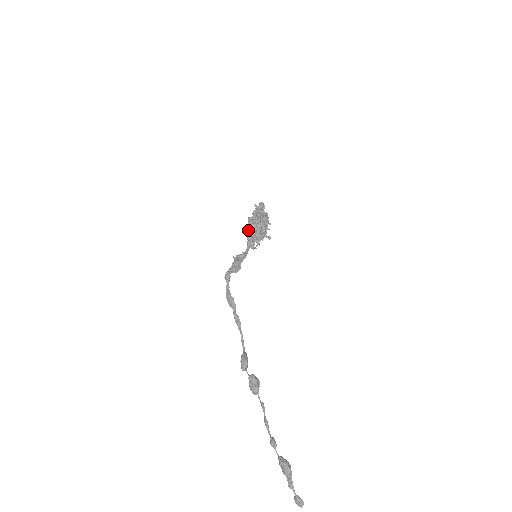
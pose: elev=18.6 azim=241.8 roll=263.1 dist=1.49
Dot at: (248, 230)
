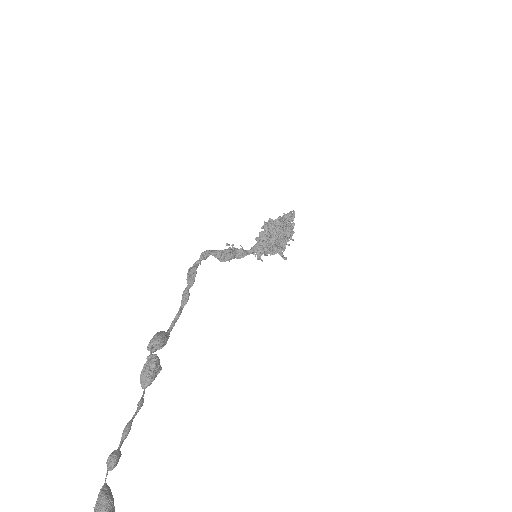
Dot at: occluded
